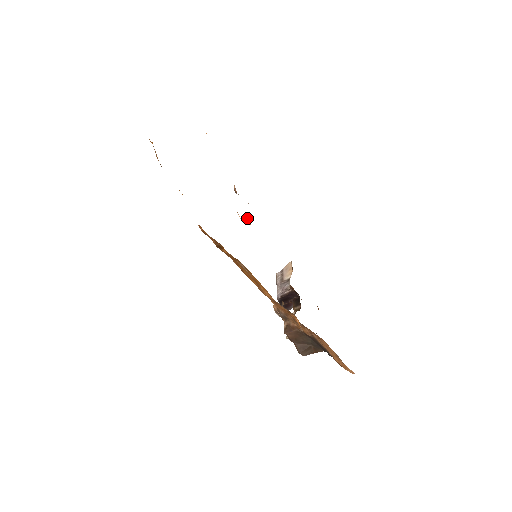
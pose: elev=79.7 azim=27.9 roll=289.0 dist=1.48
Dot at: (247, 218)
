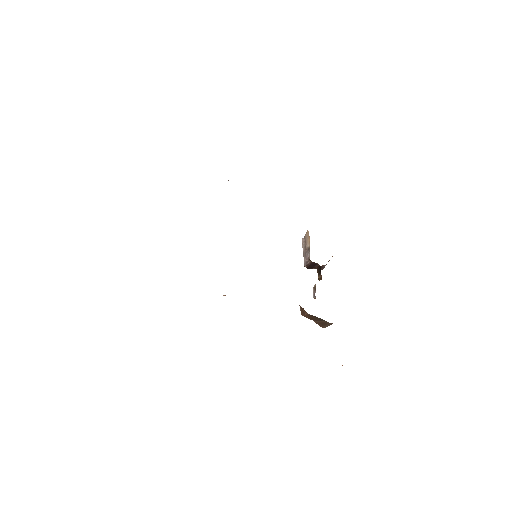
Dot at: occluded
